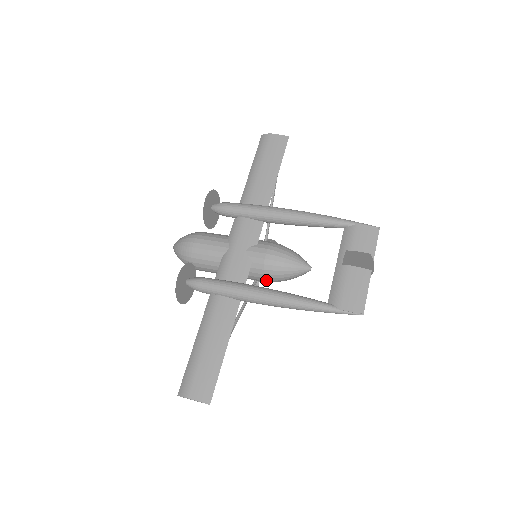
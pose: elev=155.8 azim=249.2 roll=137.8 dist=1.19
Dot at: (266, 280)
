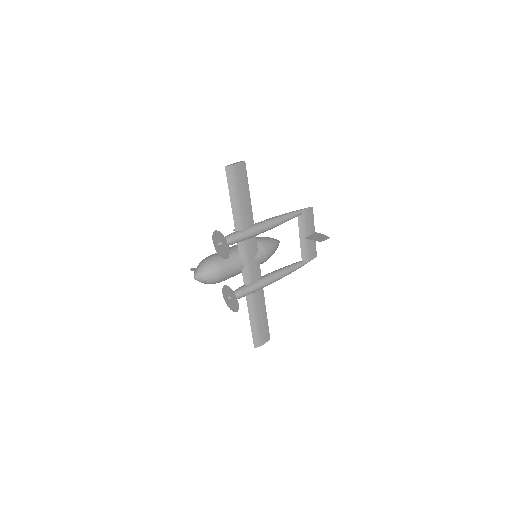
Dot at: occluded
